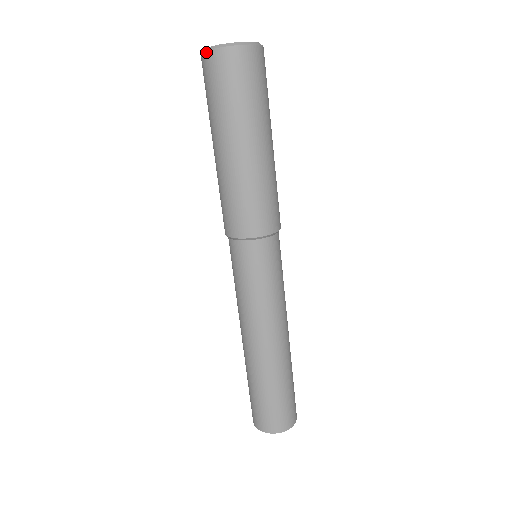
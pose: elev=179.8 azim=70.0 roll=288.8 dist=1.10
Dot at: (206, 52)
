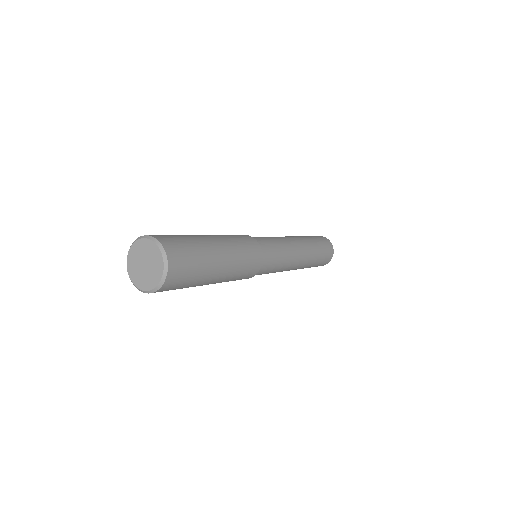
Dot at: (129, 273)
